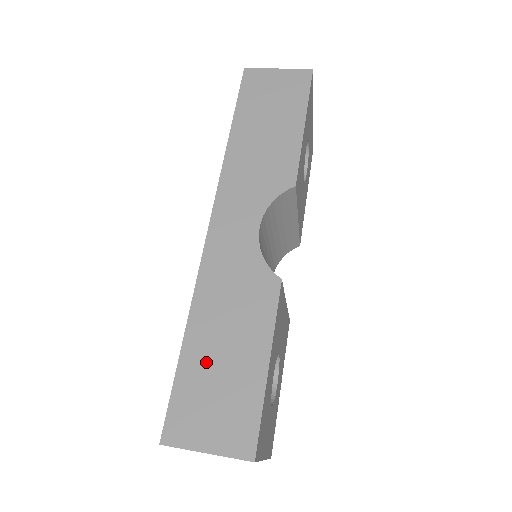
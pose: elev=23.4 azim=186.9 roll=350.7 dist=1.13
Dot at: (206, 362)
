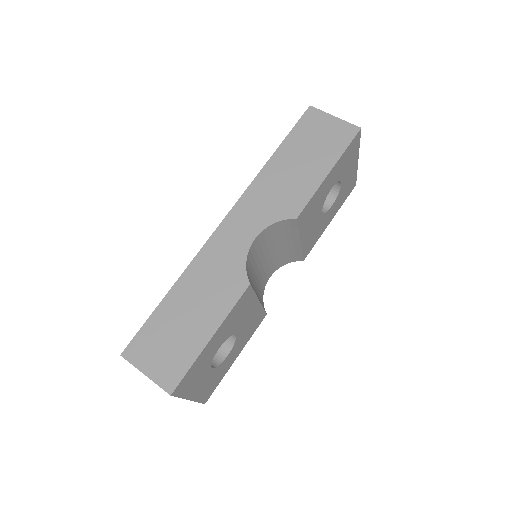
Dot at: (173, 317)
